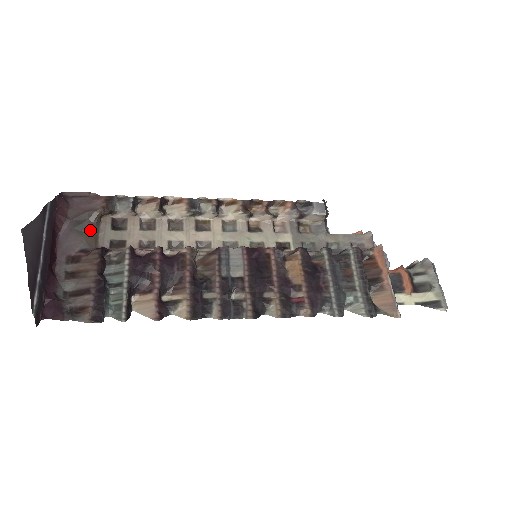
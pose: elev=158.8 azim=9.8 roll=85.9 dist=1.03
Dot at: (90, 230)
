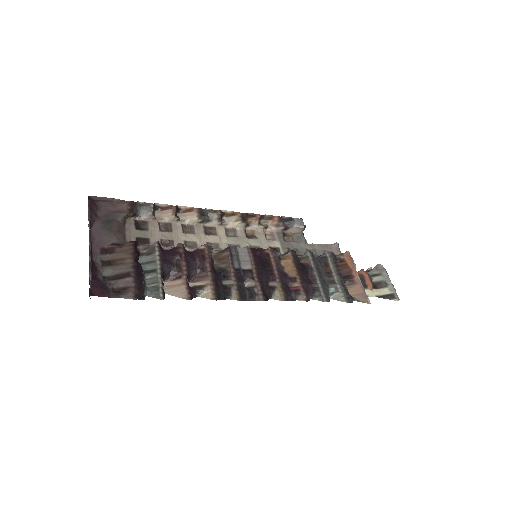
Dot at: (118, 228)
